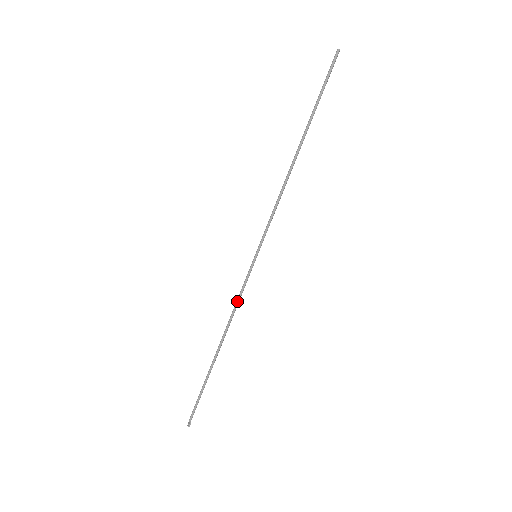
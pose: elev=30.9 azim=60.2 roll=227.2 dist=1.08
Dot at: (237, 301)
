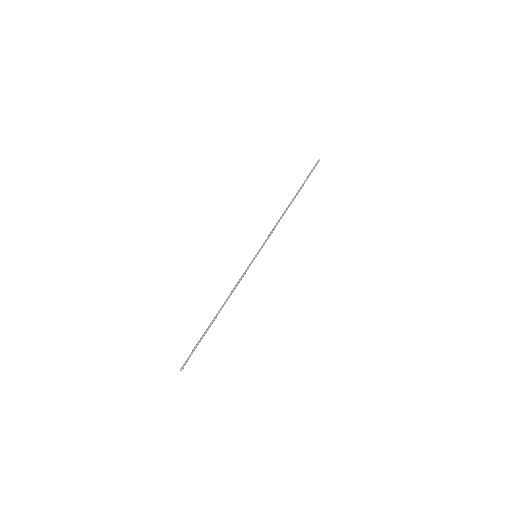
Dot at: (239, 282)
